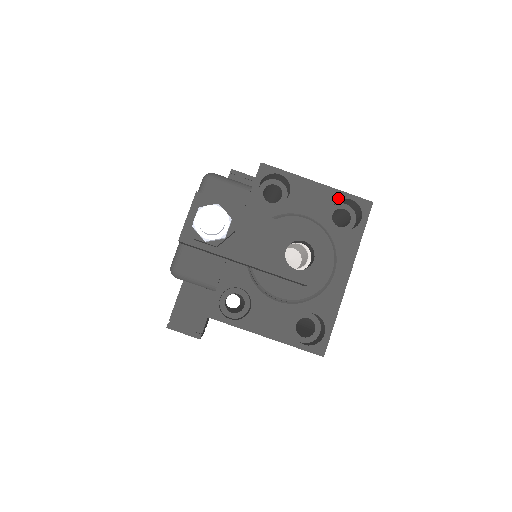
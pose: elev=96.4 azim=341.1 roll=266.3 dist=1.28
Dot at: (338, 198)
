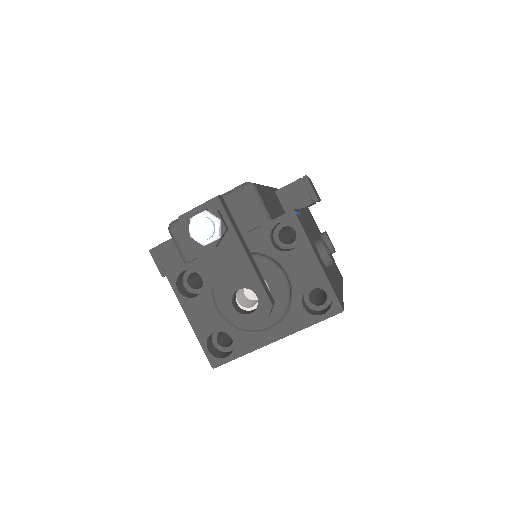
Dot at: (322, 285)
